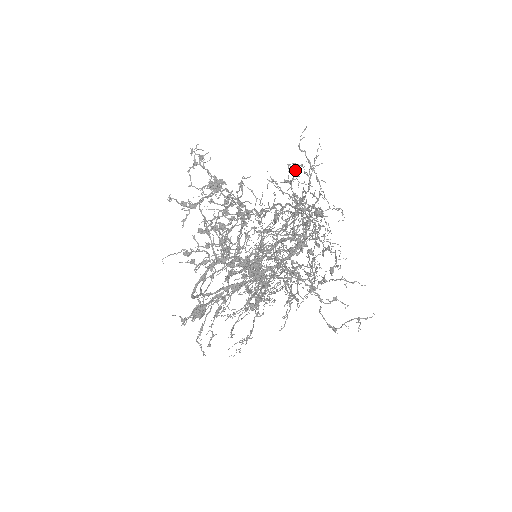
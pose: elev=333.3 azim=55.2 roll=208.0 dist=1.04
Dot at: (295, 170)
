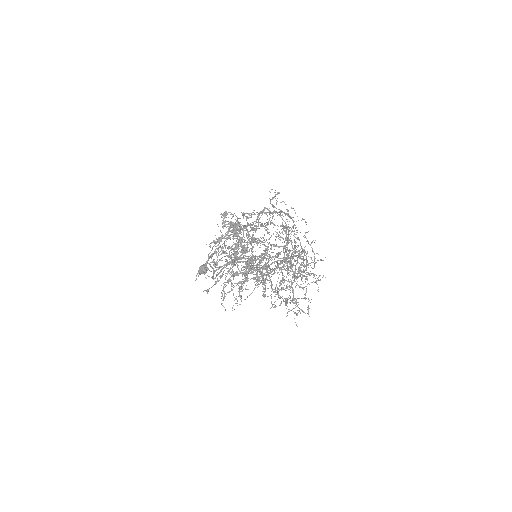
Dot at: occluded
